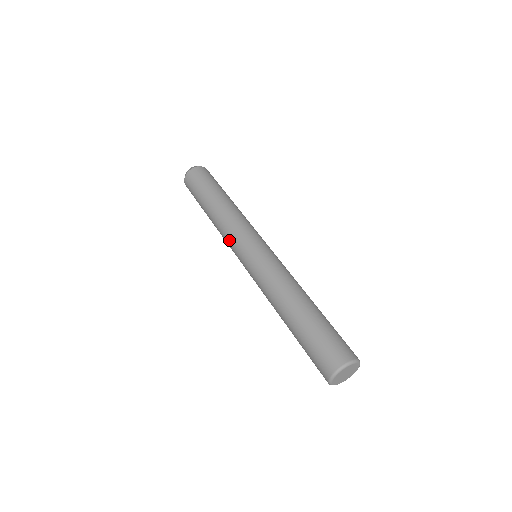
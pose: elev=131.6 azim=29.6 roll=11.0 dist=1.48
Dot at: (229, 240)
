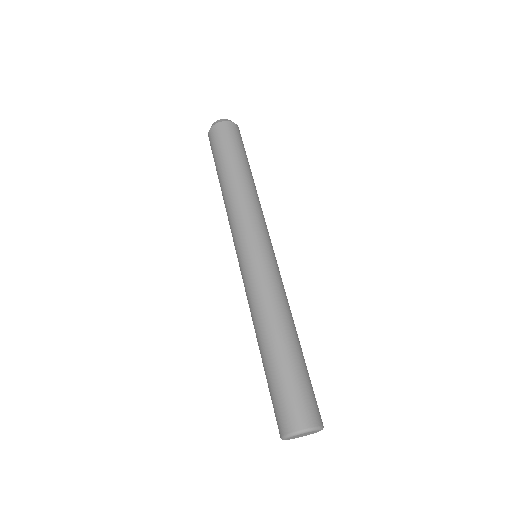
Dot at: (231, 231)
